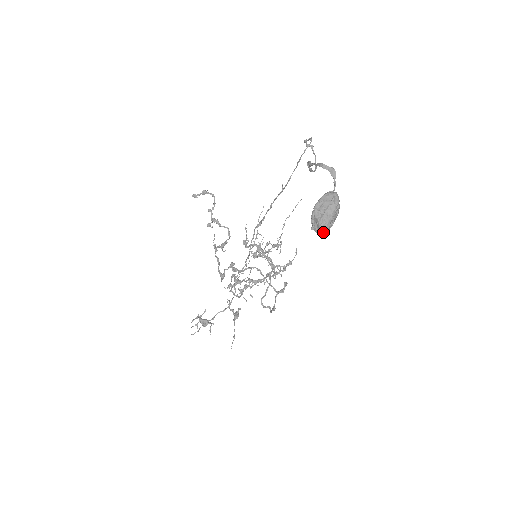
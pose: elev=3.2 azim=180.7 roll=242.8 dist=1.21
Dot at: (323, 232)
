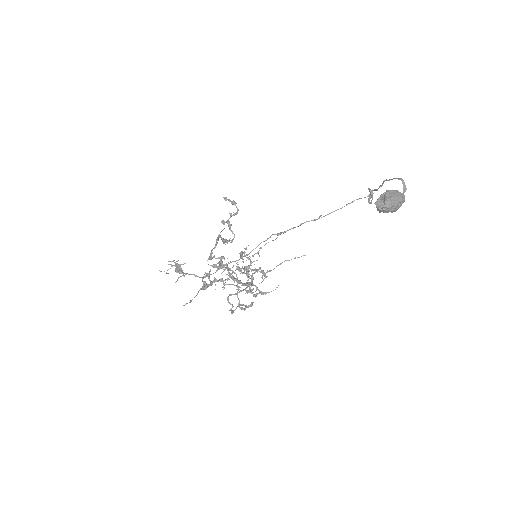
Dot at: (384, 208)
